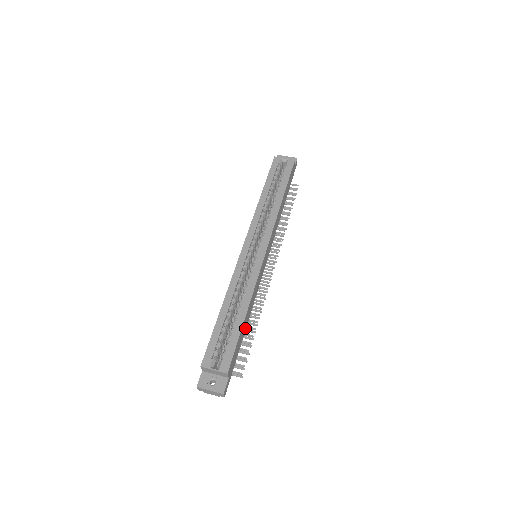
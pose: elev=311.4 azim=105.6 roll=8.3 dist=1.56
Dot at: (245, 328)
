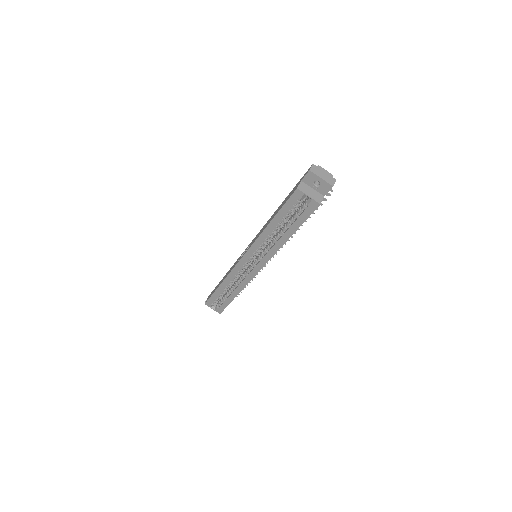
Dot at: occluded
